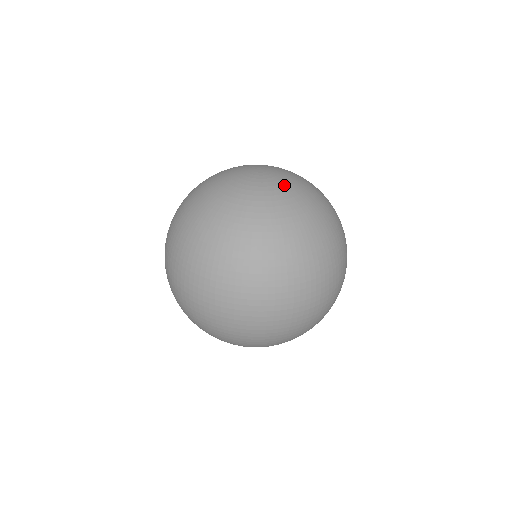
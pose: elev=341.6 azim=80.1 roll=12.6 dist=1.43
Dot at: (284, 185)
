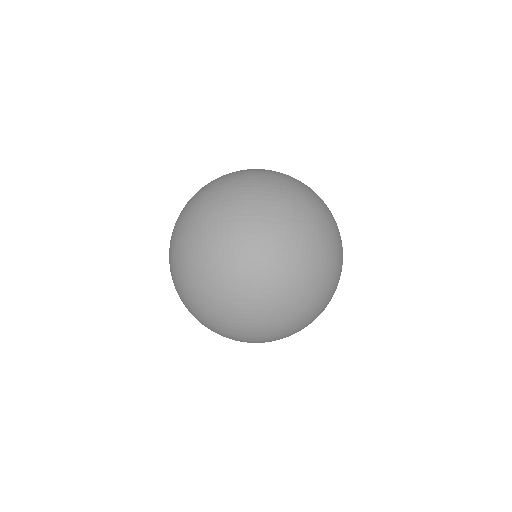
Dot at: occluded
